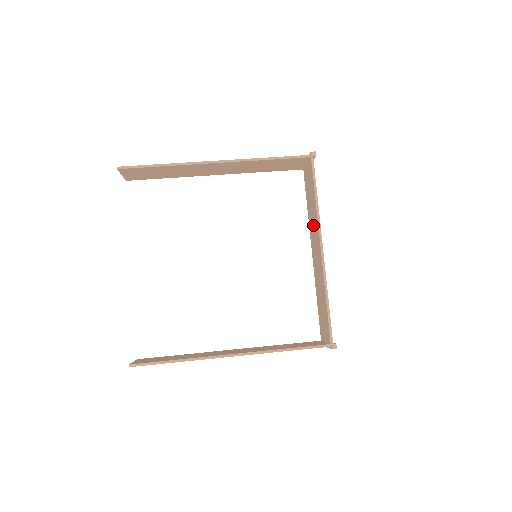
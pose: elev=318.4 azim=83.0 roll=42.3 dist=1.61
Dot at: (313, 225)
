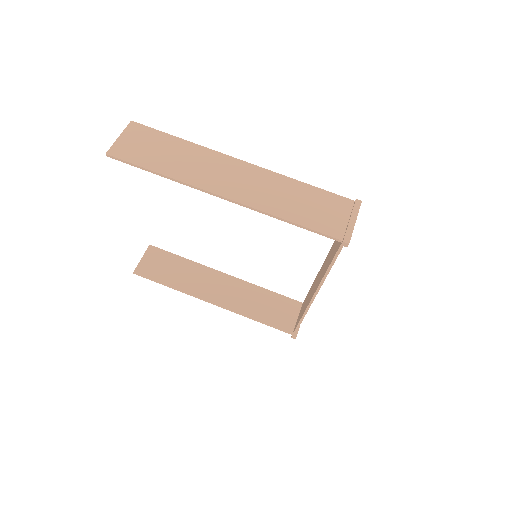
Dot at: (325, 265)
